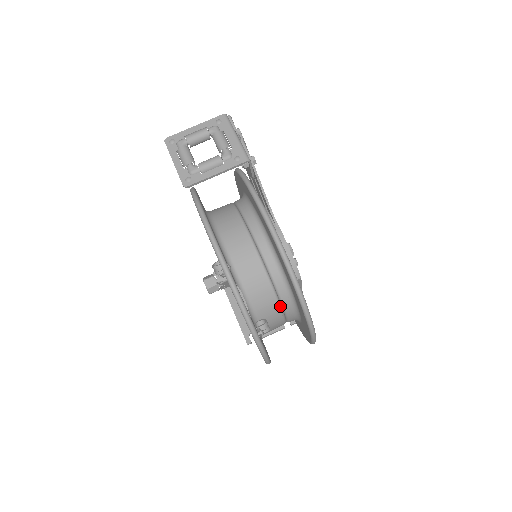
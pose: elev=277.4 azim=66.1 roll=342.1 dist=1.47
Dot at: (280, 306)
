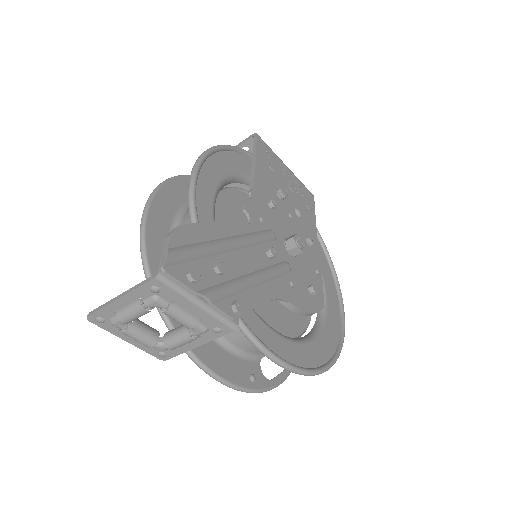
Dot at: (306, 325)
